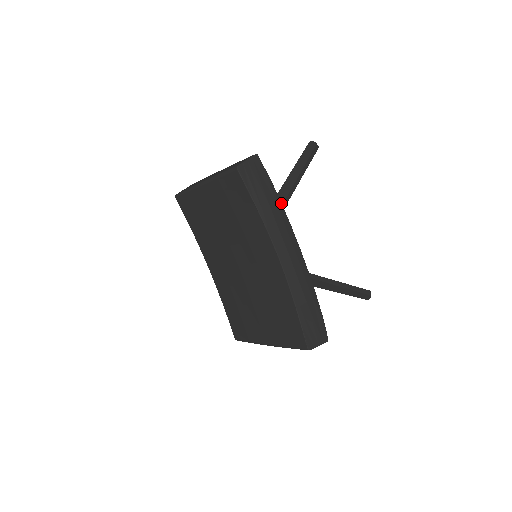
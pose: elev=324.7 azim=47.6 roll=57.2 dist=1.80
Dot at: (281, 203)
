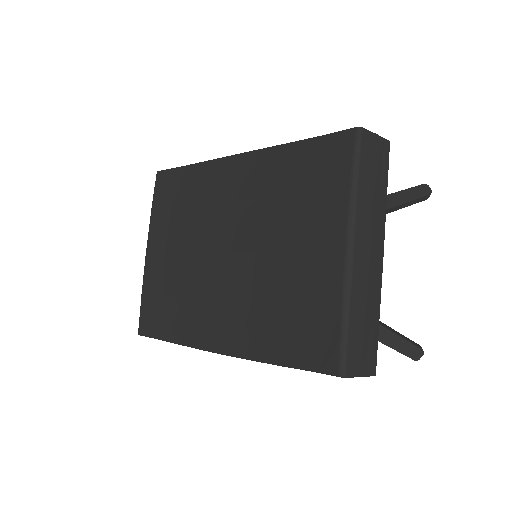
Dot at: occluded
